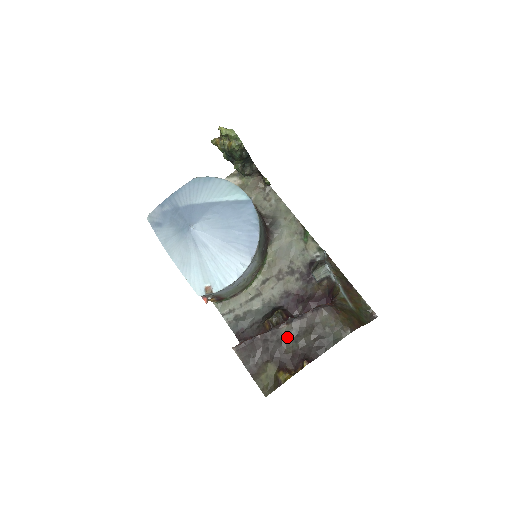
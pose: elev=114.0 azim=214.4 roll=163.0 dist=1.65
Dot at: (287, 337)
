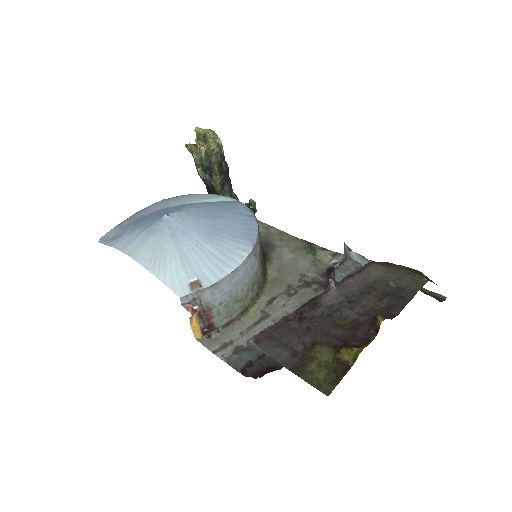
Dot at: (335, 307)
